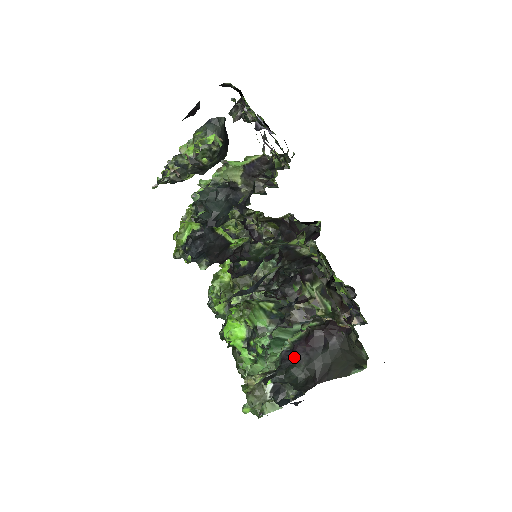
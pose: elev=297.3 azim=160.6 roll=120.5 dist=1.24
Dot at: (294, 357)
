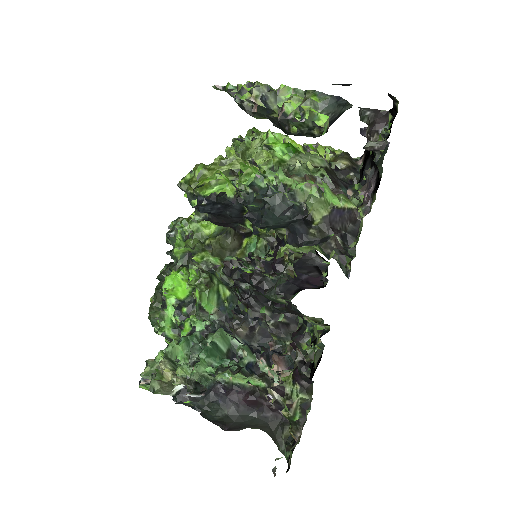
Dot at: (225, 399)
